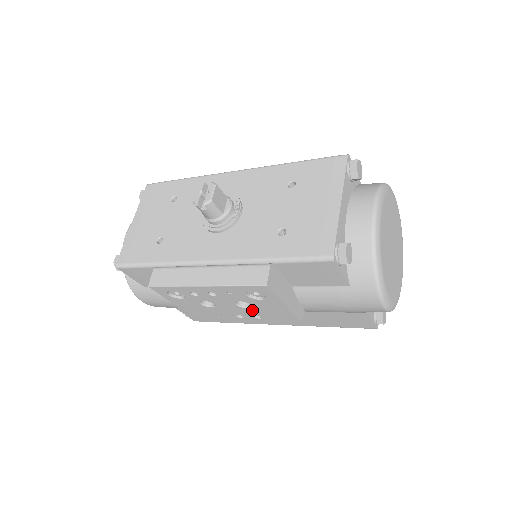
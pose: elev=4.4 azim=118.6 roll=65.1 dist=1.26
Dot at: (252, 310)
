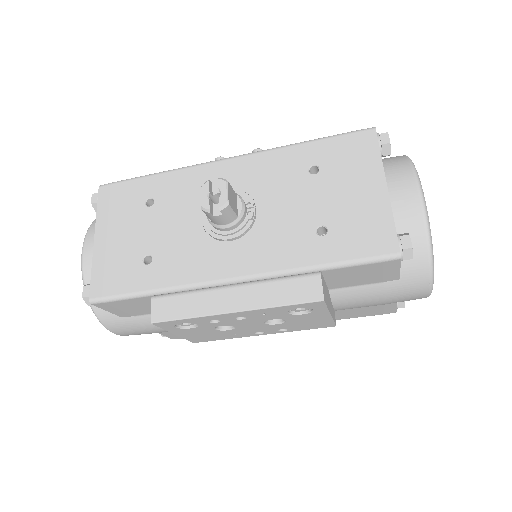
Dot at: (282, 325)
